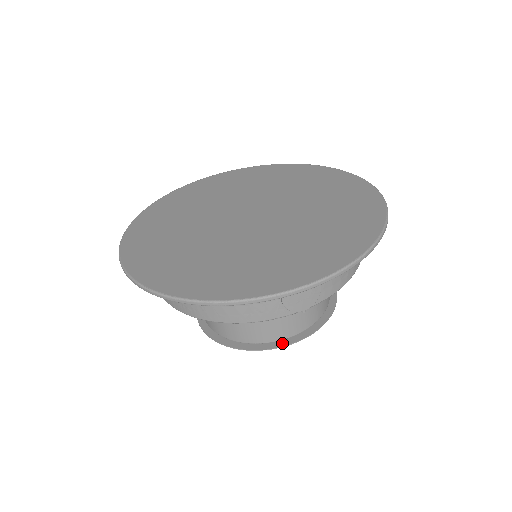
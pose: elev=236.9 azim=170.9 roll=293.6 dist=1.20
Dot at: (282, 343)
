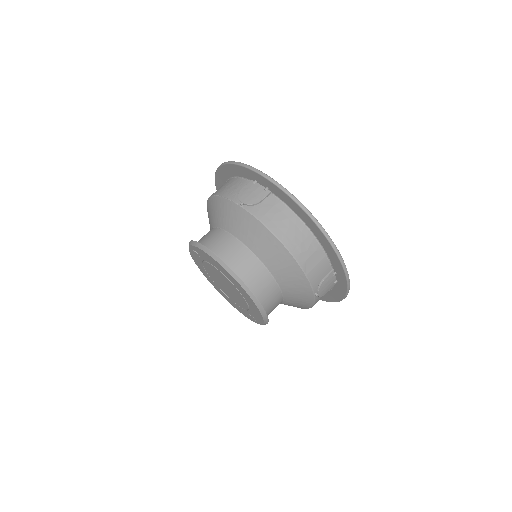
Dot at: (207, 248)
